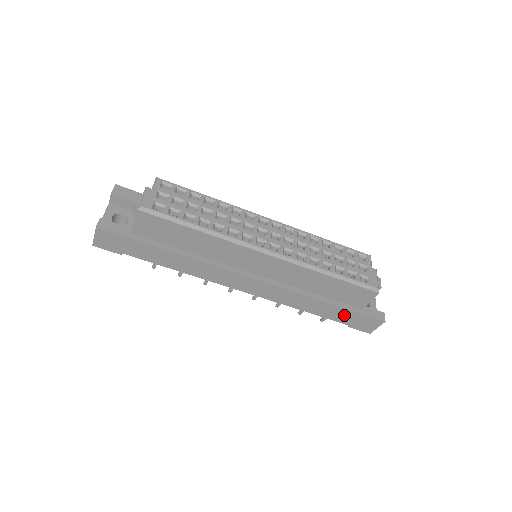
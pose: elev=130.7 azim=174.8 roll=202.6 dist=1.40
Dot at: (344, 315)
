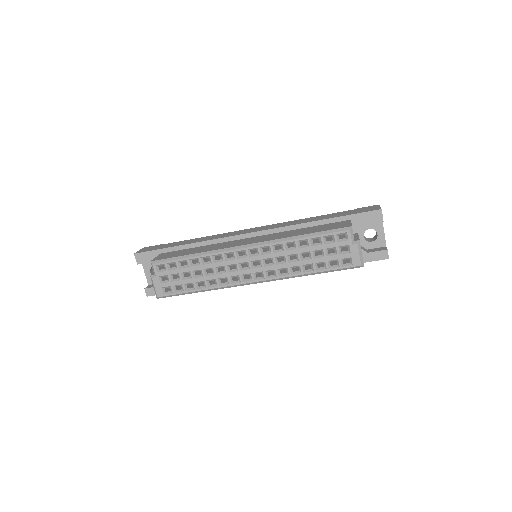
Dot at: occluded
